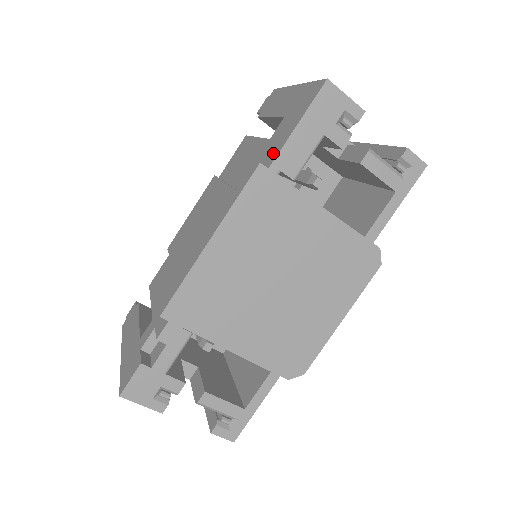
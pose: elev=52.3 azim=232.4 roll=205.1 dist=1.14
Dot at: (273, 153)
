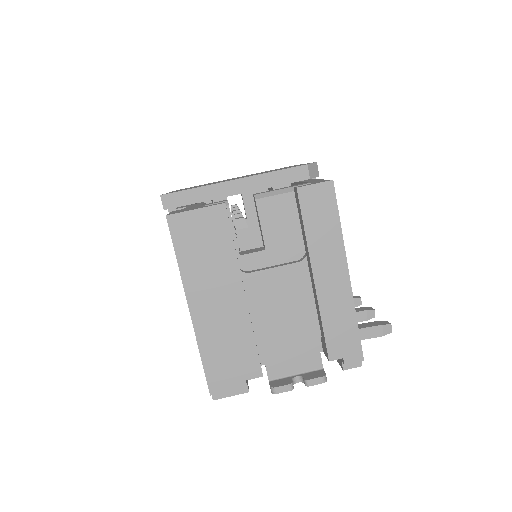
Dot at: occluded
